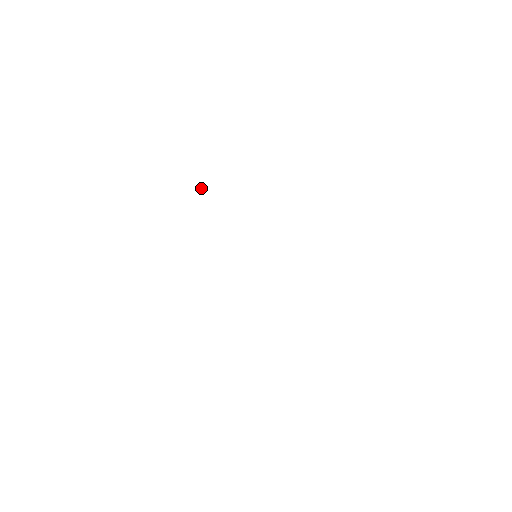
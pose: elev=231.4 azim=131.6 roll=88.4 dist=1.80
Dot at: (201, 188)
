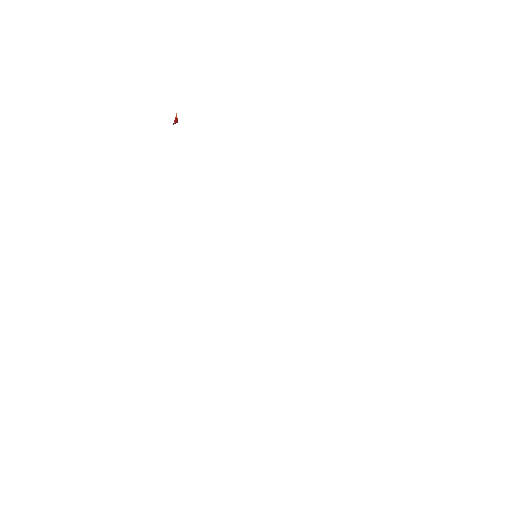
Dot at: occluded
